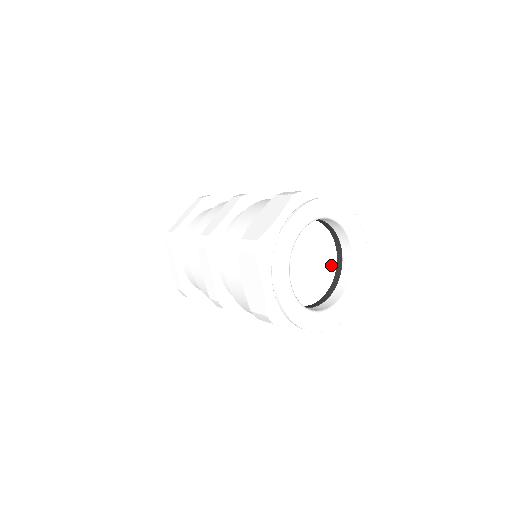
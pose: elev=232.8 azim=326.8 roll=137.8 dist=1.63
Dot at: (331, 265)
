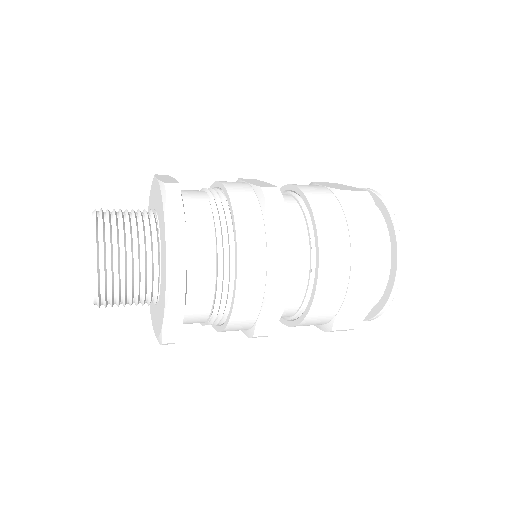
Dot at: occluded
